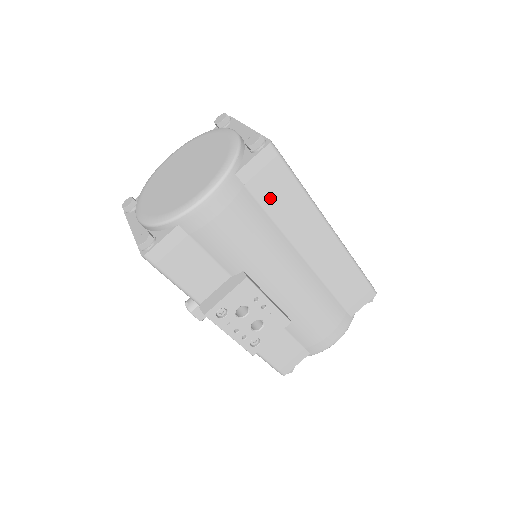
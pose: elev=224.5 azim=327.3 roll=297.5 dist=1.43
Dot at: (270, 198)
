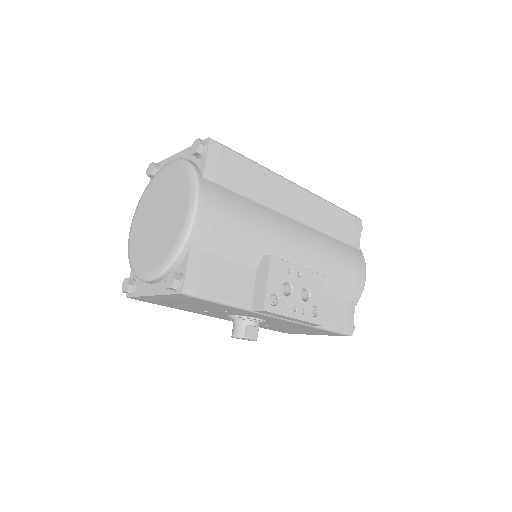
Dot at: (239, 183)
